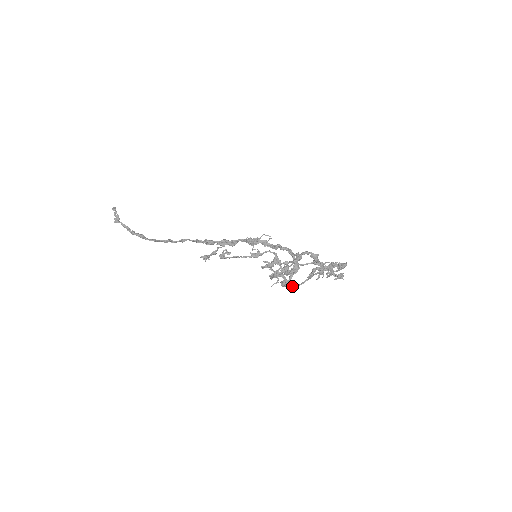
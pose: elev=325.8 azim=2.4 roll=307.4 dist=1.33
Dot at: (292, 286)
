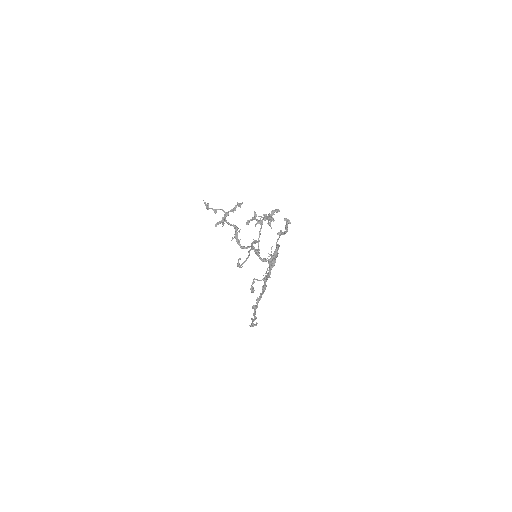
Dot at: (257, 250)
